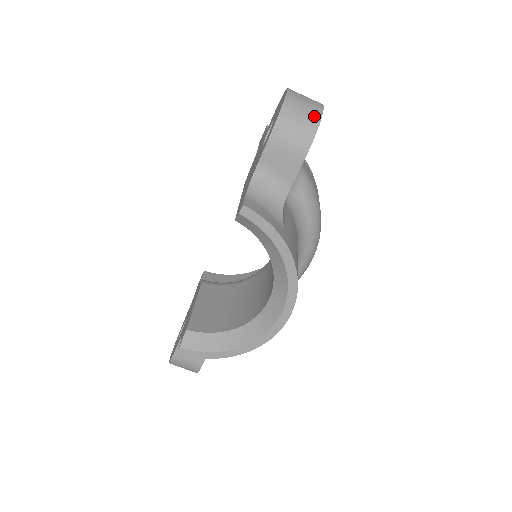
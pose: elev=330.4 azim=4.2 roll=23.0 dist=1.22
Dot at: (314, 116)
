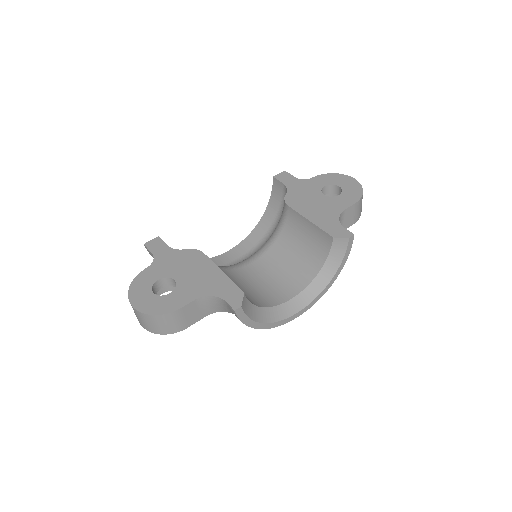
Dot at: occluded
